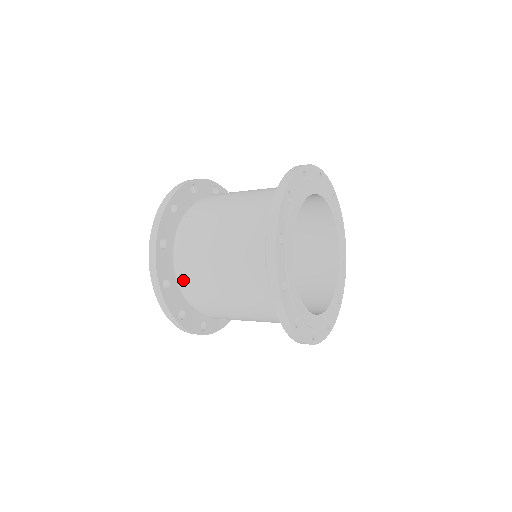
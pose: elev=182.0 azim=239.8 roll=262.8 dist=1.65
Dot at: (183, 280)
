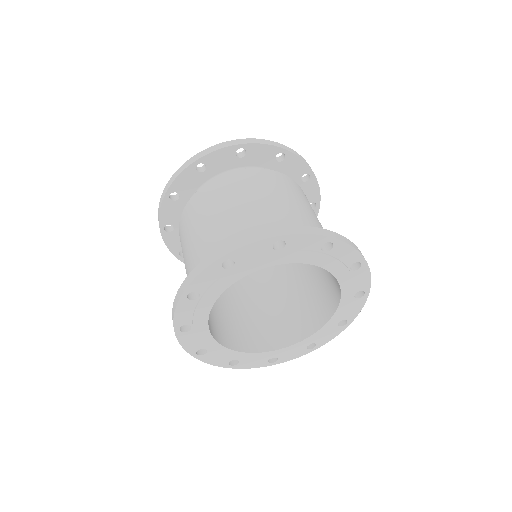
Dot at: (185, 207)
